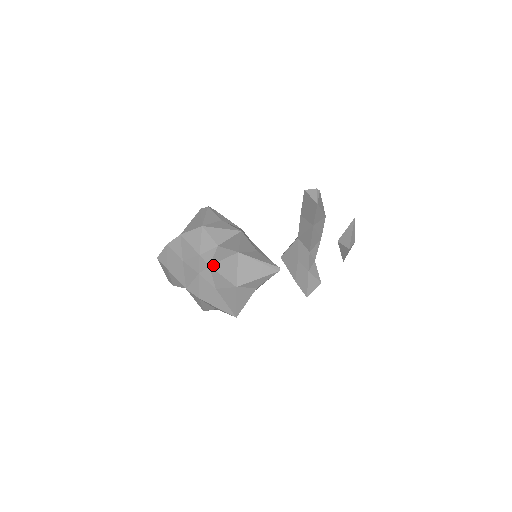
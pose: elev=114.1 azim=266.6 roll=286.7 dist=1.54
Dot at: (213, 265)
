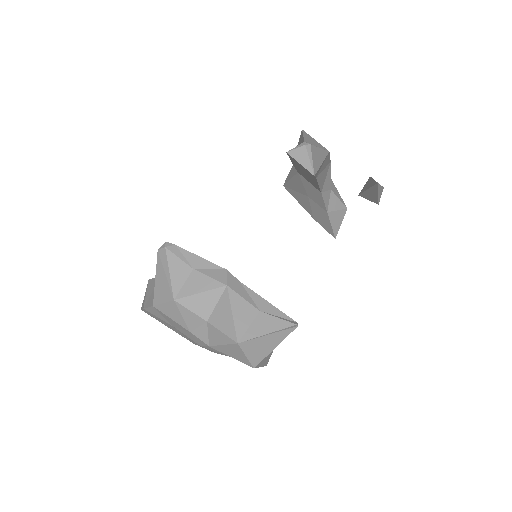
Dot at: (213, 347)
